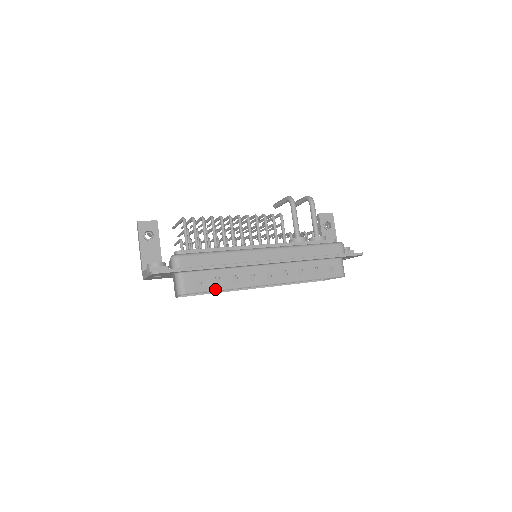
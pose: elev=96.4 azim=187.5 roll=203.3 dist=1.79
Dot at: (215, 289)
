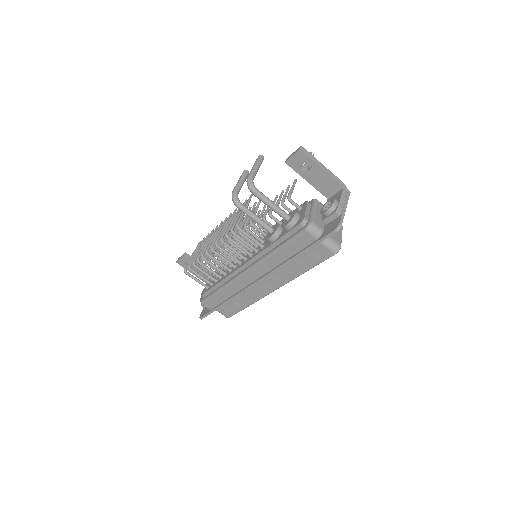
Dot at: (242, 309)
